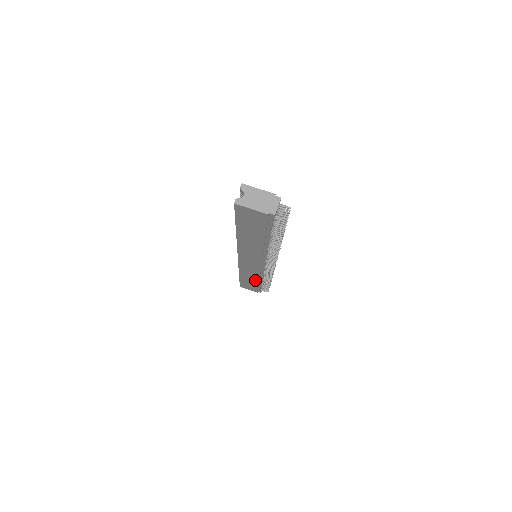
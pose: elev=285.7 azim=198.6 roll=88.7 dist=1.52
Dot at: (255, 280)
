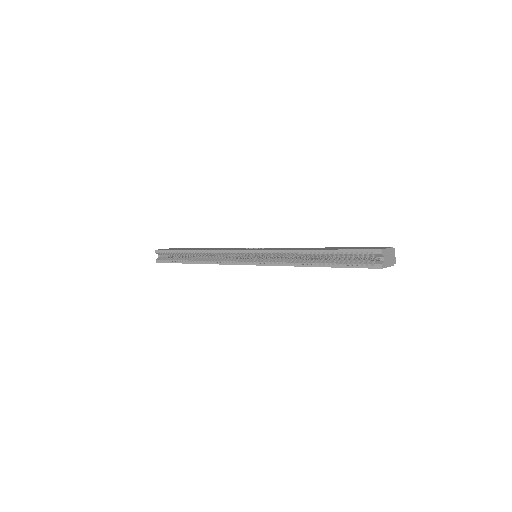
Dot at: occluded
